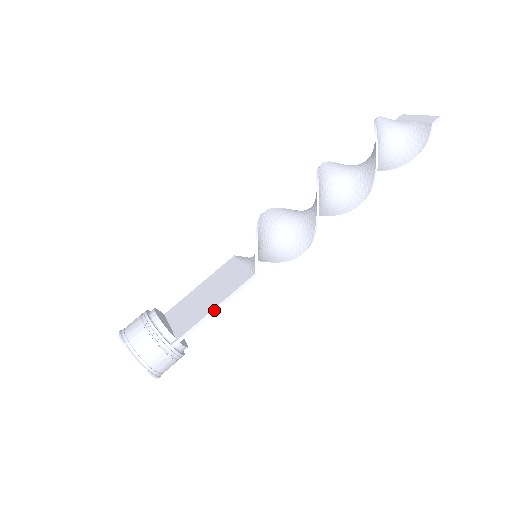
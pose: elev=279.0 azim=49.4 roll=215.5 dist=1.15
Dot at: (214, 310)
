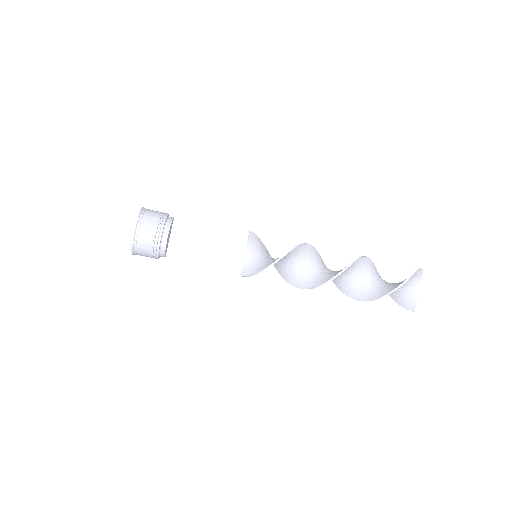
Dot at: occluded
